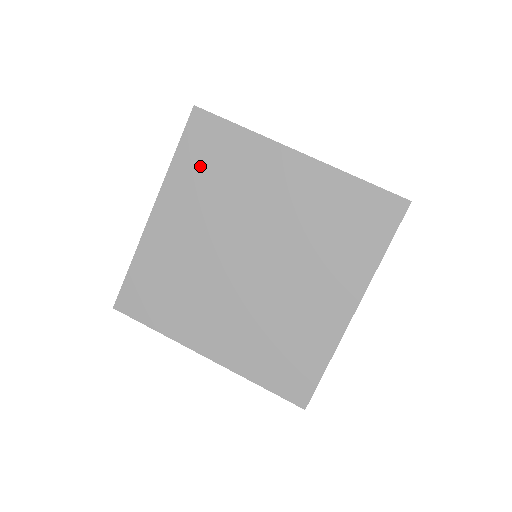
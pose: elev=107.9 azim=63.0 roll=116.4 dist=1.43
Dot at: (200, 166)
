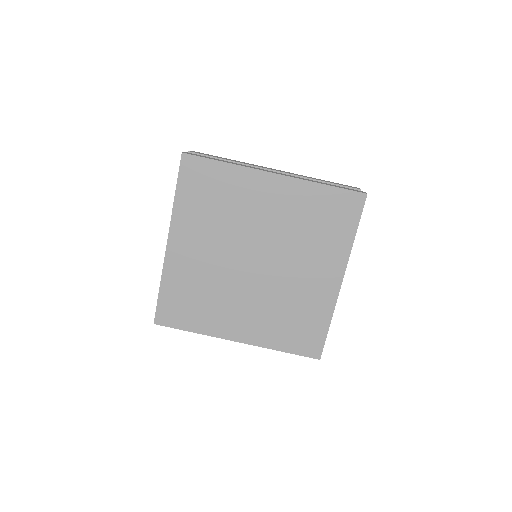
Dot at: (199, 200)
